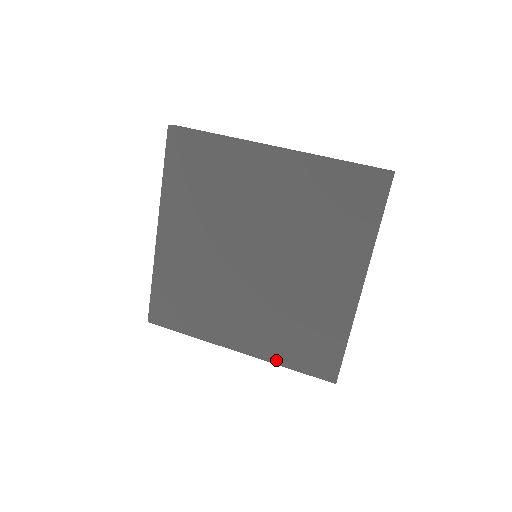
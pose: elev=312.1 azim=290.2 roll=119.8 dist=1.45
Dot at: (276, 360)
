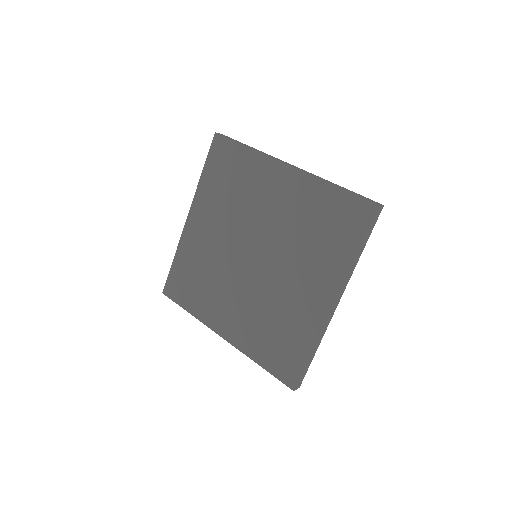
Dot at: (250, 354)
